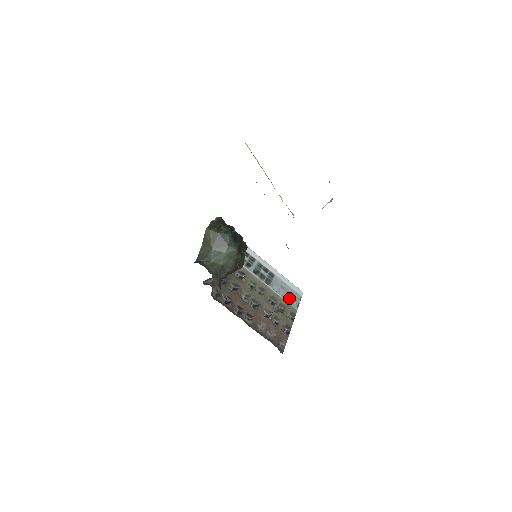
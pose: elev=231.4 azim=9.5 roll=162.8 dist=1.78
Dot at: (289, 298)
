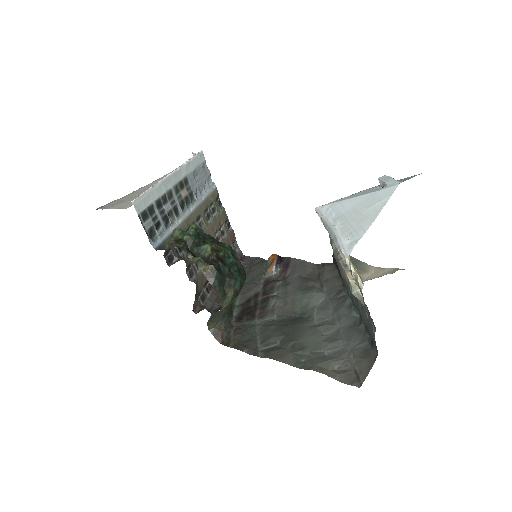
Dot at: (206, 184)
